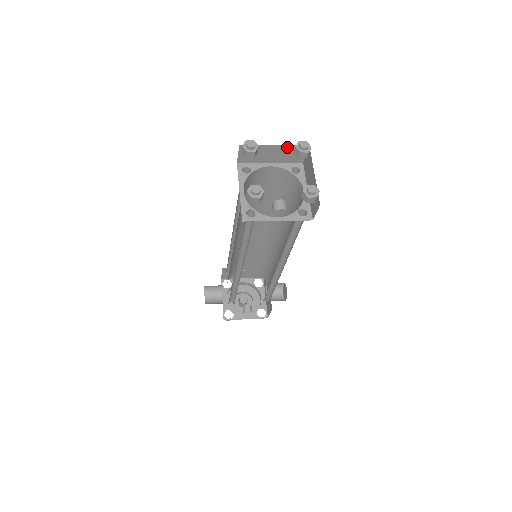
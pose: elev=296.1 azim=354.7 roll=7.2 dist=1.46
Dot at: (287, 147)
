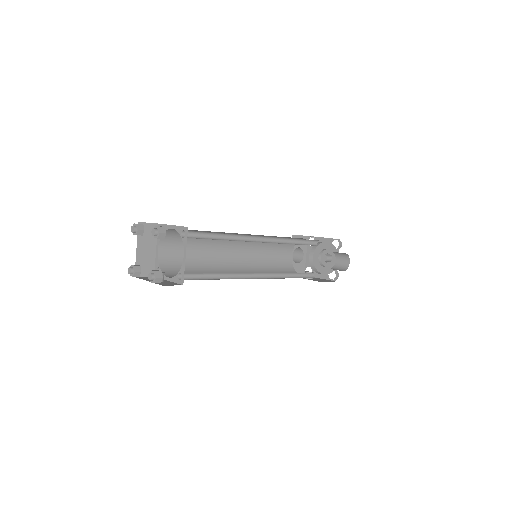
Dot at: occluded
